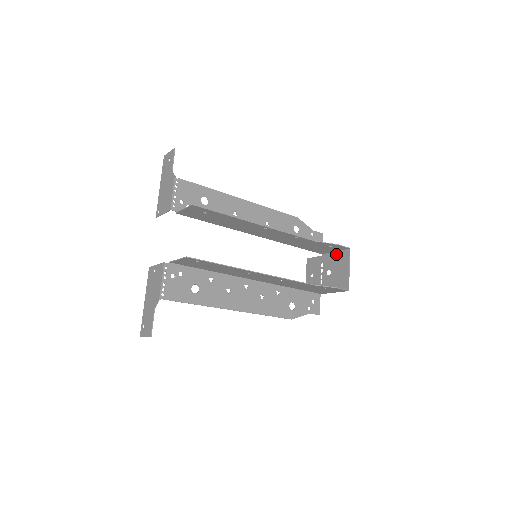
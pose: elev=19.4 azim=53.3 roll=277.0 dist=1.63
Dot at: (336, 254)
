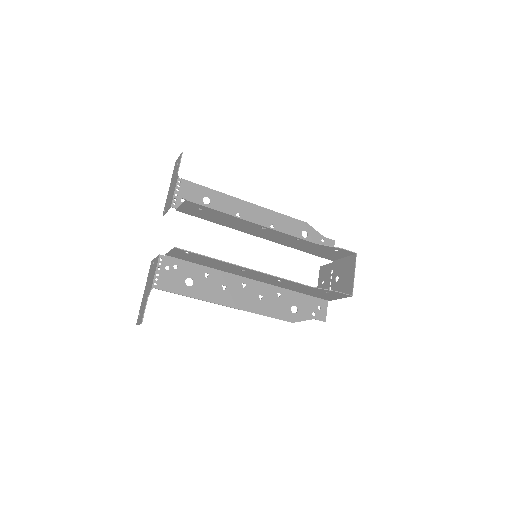
Dot at: (344, 260)
